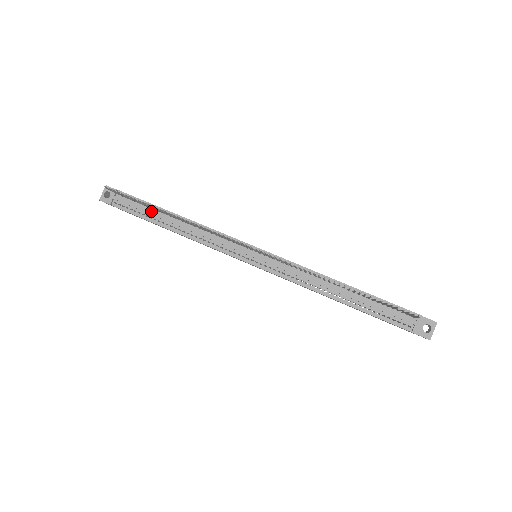
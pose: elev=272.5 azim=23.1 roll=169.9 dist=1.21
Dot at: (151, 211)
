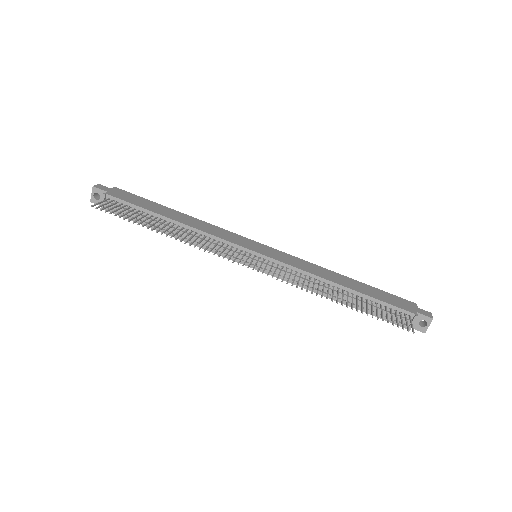
Dot at: (145, 217)
